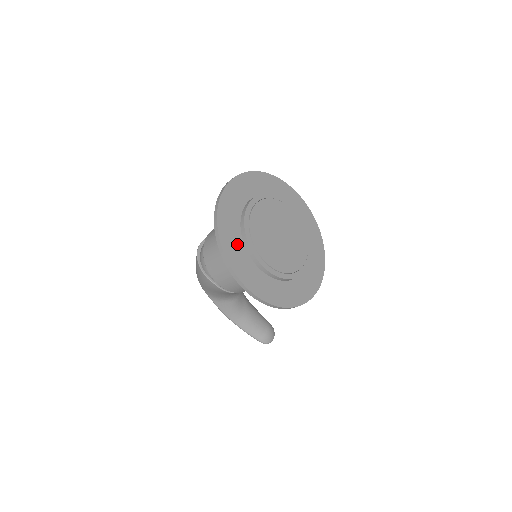
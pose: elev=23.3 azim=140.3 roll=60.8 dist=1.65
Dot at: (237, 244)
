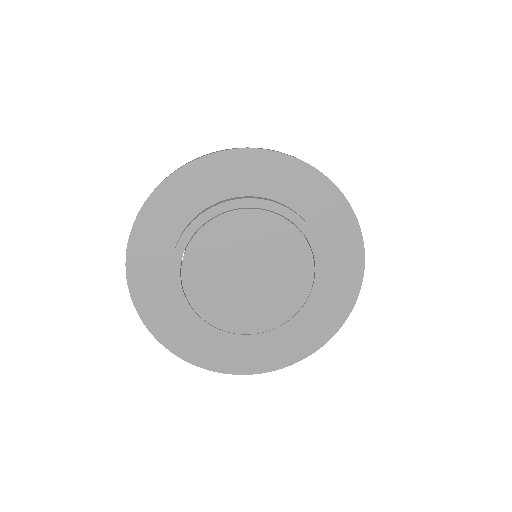
Dot at: (171, 311)
